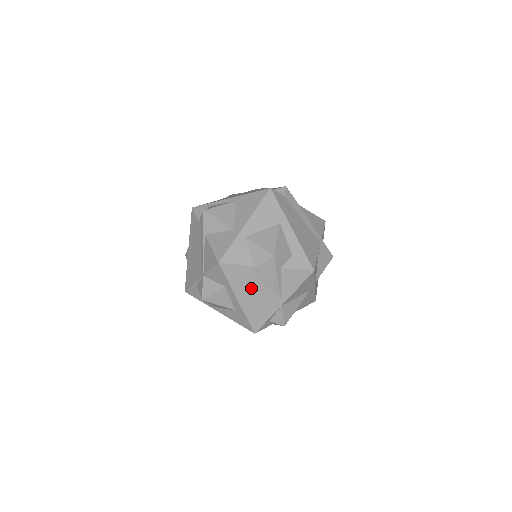
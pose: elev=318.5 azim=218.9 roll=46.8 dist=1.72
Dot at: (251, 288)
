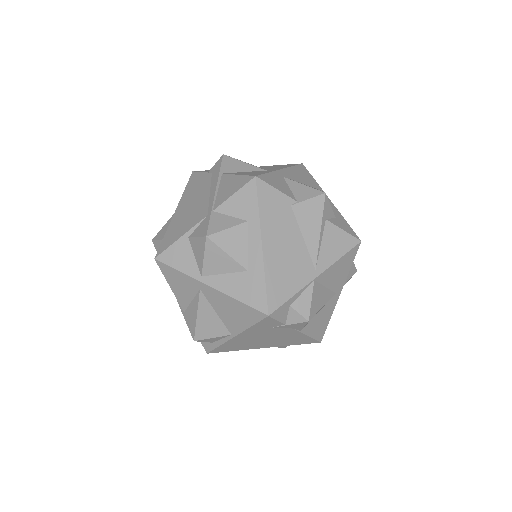
Dot at: (284, 233)
